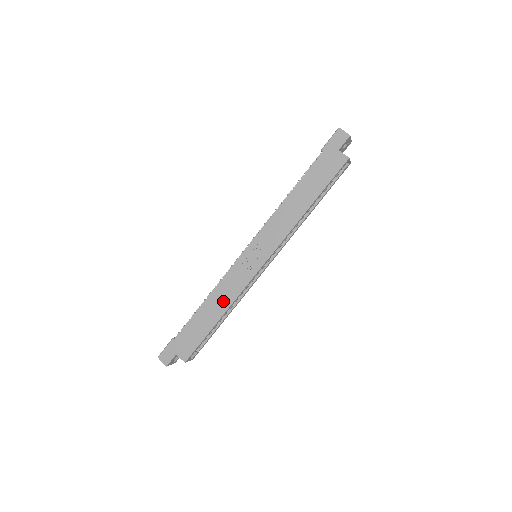
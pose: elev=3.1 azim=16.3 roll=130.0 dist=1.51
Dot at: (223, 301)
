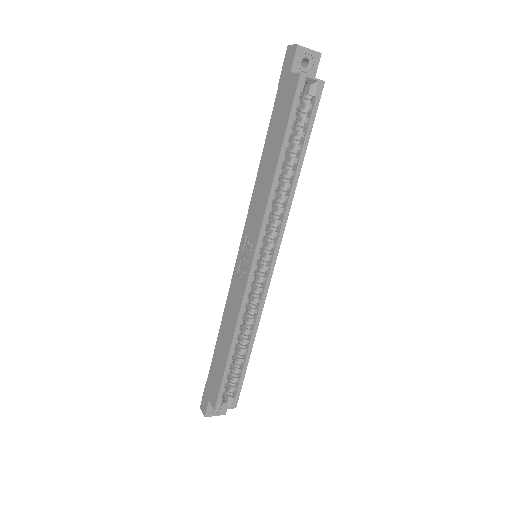
Dot at: (230, 323)
